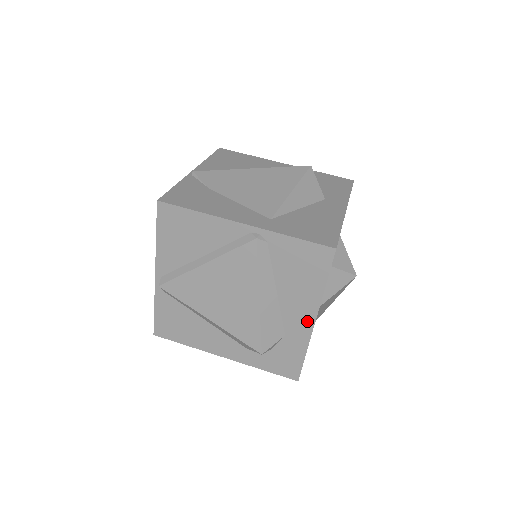
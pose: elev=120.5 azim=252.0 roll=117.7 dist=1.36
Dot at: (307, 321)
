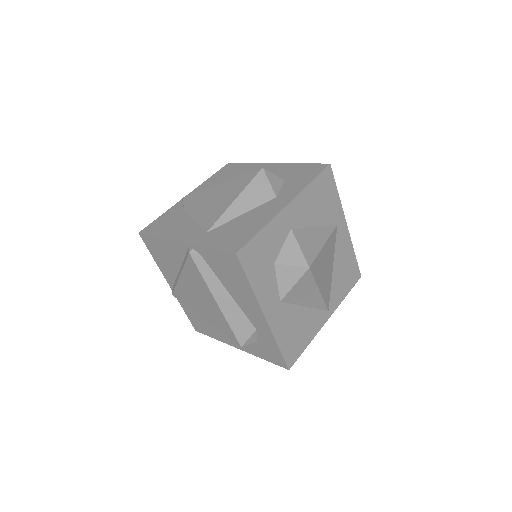
Dot at: (260, 317)
